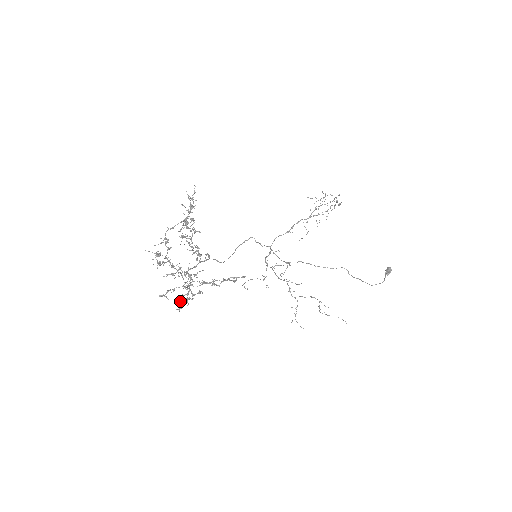
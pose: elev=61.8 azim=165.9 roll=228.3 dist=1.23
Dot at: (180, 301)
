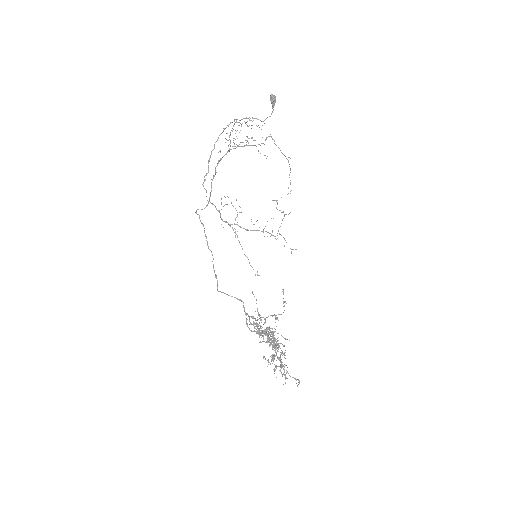
Dot at: occluded
